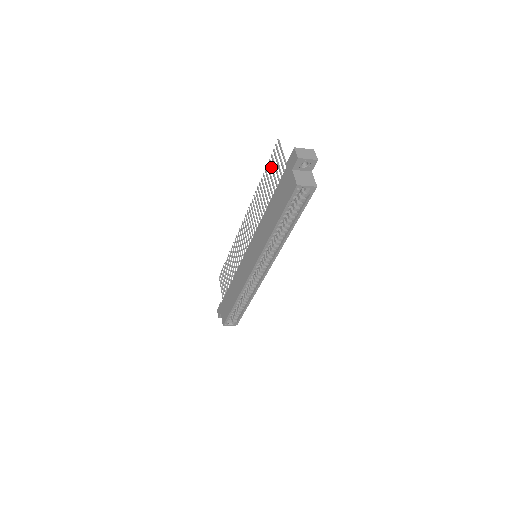
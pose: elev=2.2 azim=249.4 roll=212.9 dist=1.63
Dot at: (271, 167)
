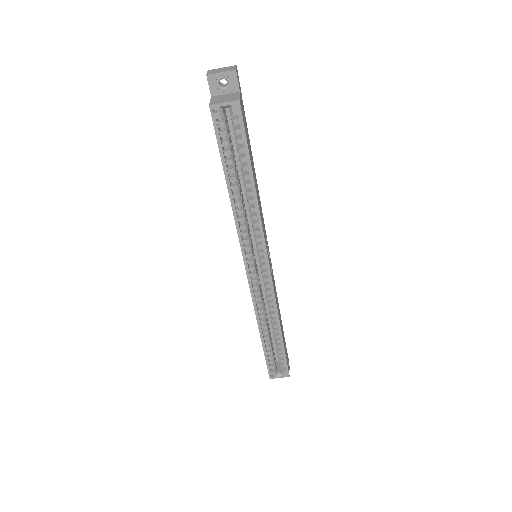
Dot at: occluded
